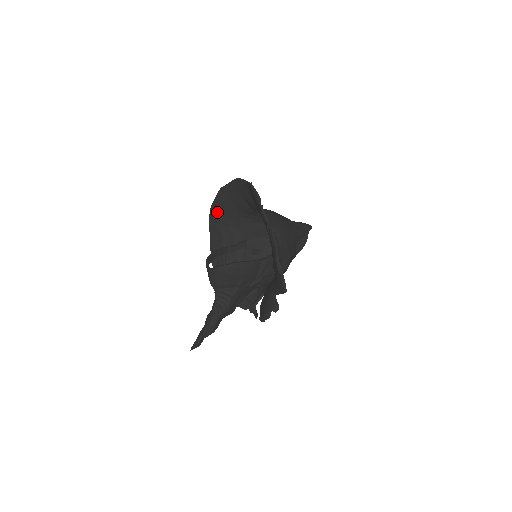
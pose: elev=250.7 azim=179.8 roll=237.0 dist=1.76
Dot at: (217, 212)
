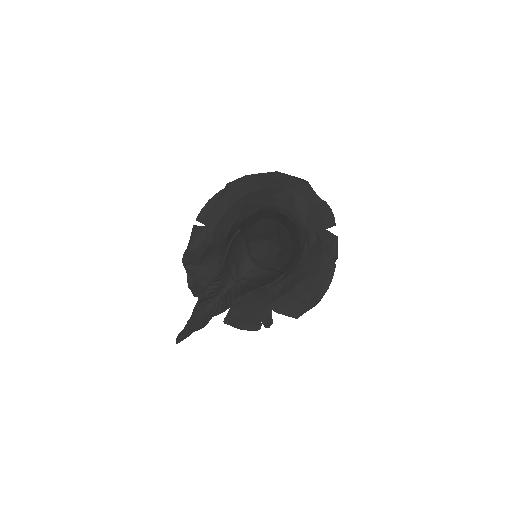
Dot at: (247, 186)
